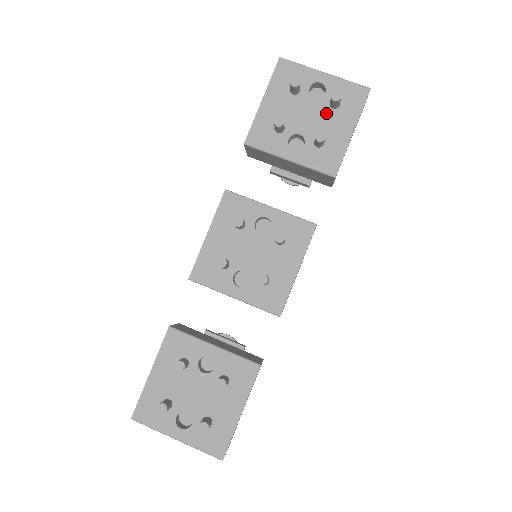
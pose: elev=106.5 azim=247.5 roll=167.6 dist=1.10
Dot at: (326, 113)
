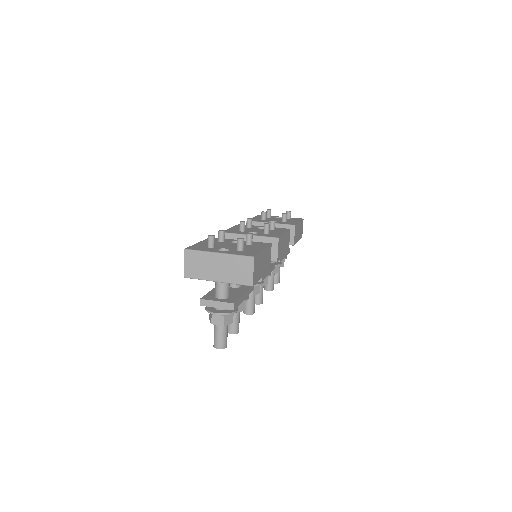
Dot at: occluded
